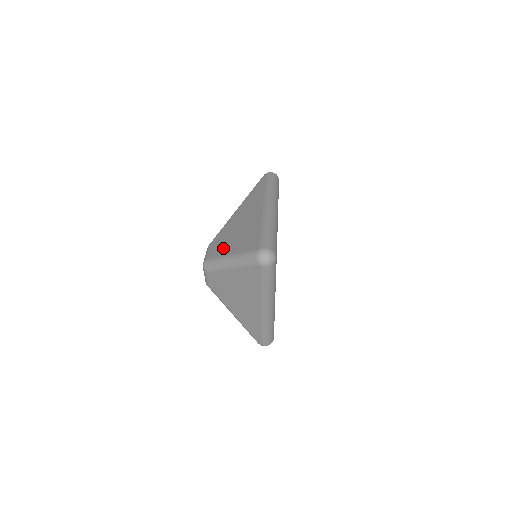
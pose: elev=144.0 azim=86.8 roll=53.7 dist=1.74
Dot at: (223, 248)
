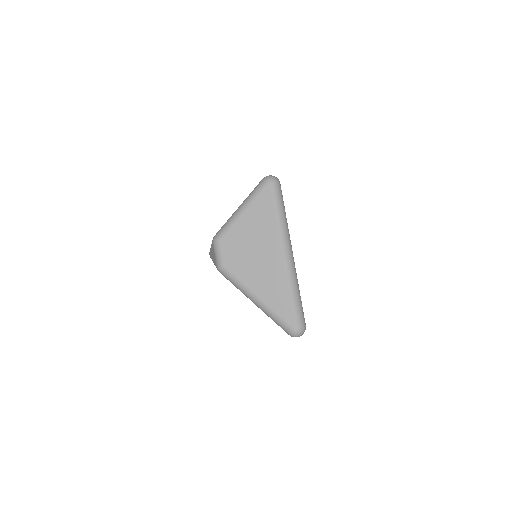
Dot at: occluded
